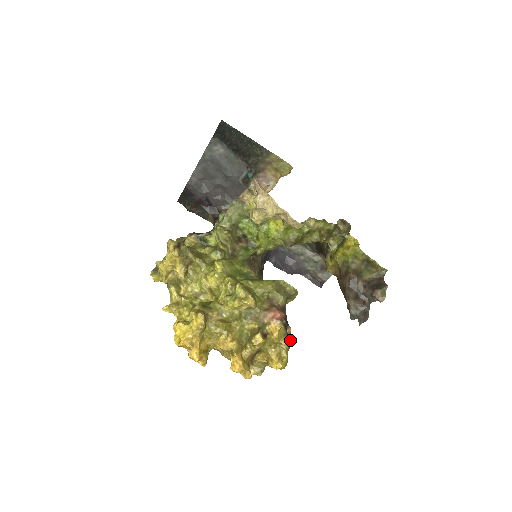
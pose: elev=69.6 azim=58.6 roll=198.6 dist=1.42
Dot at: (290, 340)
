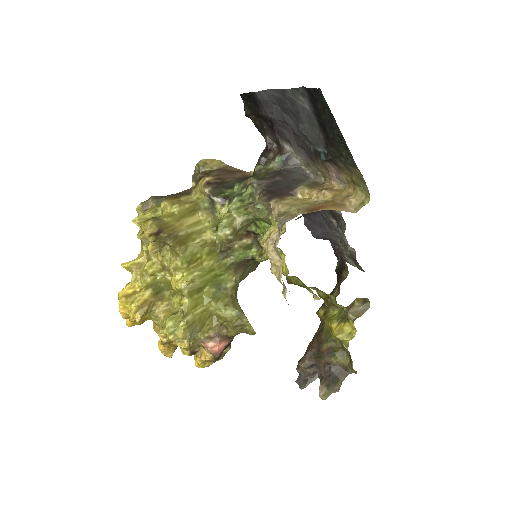
Dot at: occluded
